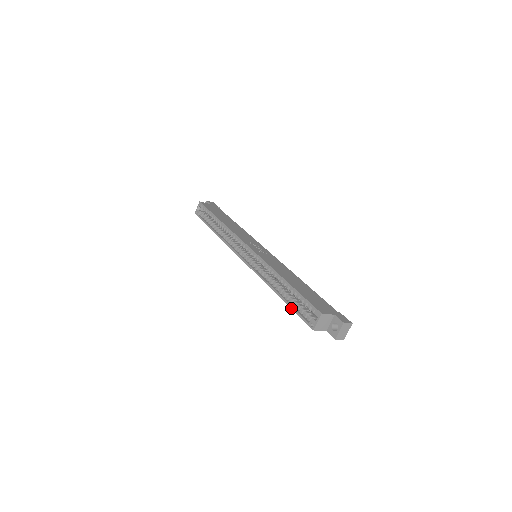
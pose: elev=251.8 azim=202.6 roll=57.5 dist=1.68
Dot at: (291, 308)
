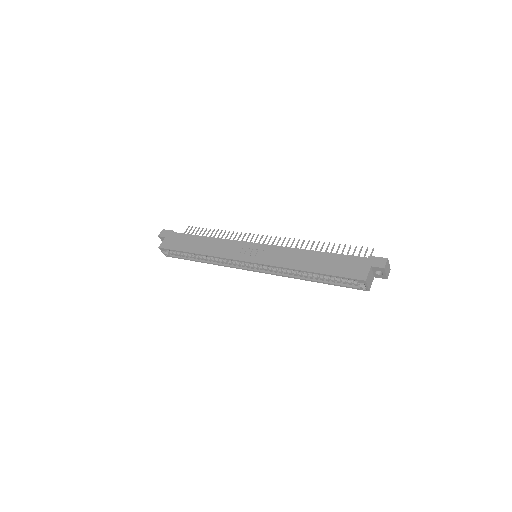
Dot at: occluded
